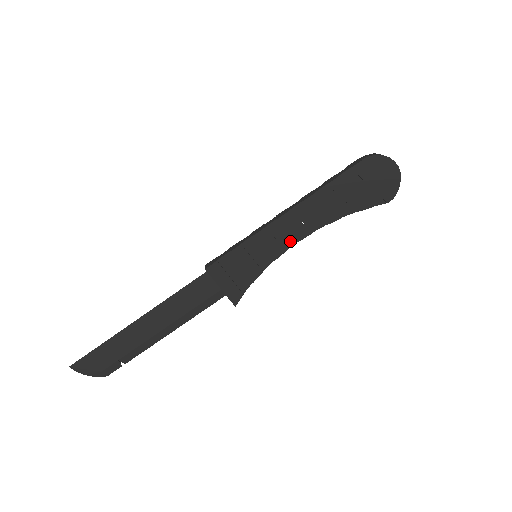
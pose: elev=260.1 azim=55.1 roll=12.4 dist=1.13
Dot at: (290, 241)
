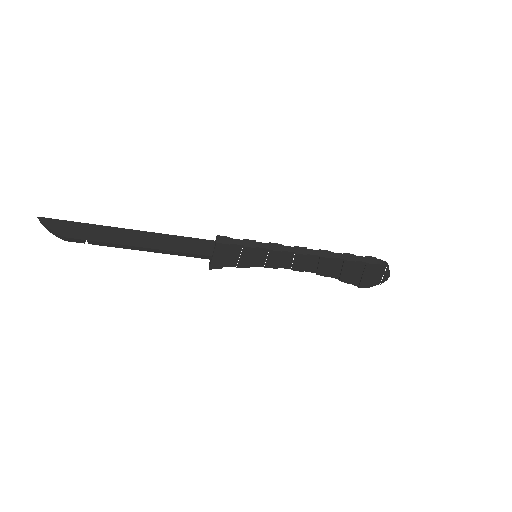
Dot at: (286, 266)
